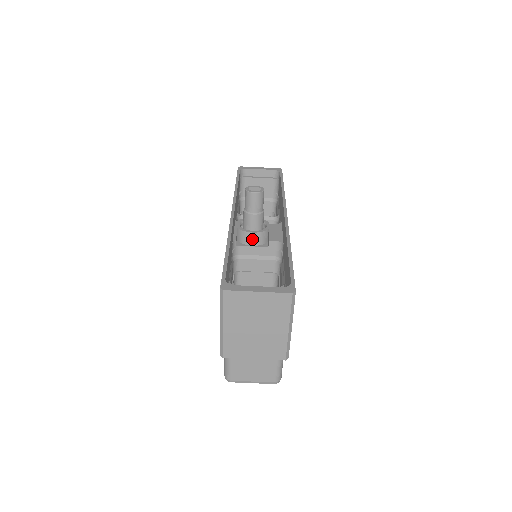
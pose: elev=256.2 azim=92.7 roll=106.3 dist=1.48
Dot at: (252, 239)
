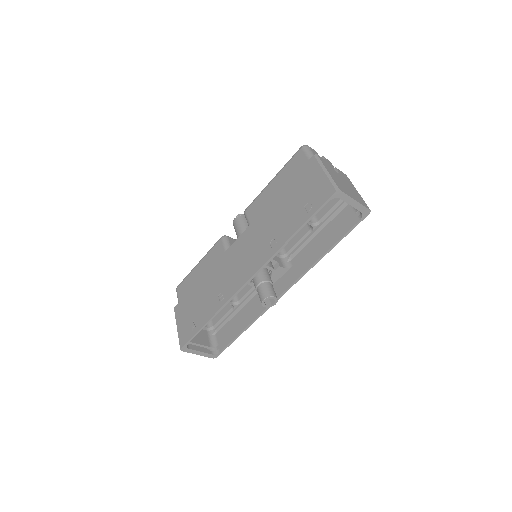
Dot at: occluded
